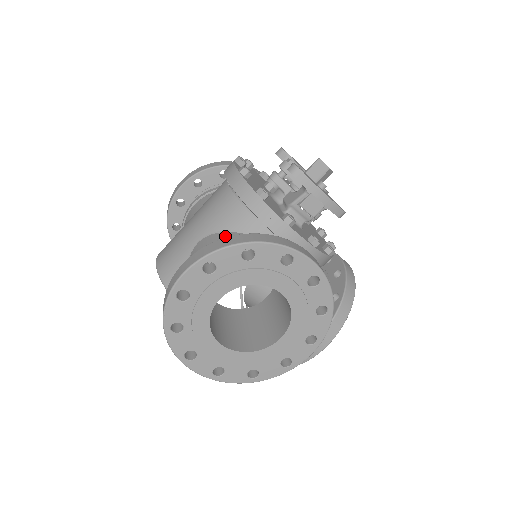
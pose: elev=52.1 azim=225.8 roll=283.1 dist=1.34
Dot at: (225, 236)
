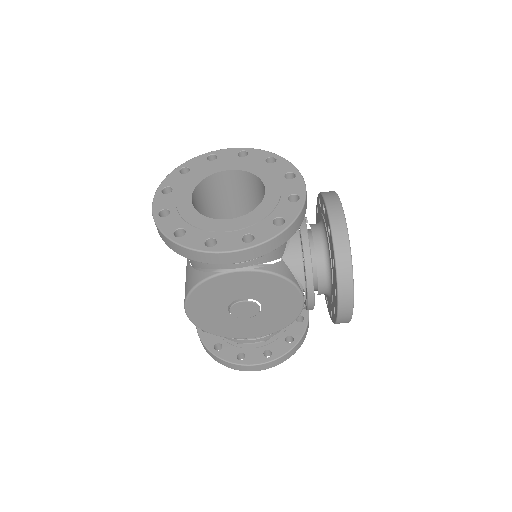
Dot at: occluded
